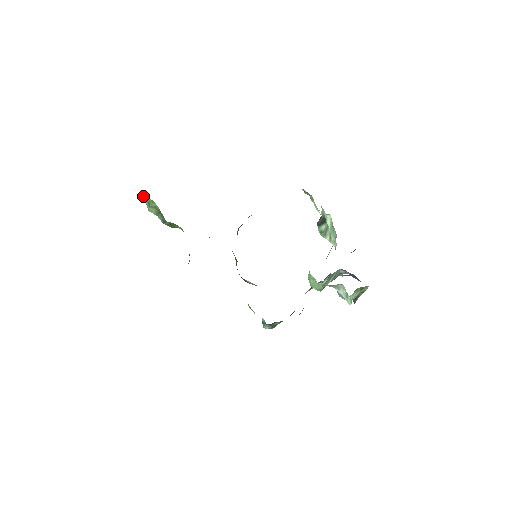
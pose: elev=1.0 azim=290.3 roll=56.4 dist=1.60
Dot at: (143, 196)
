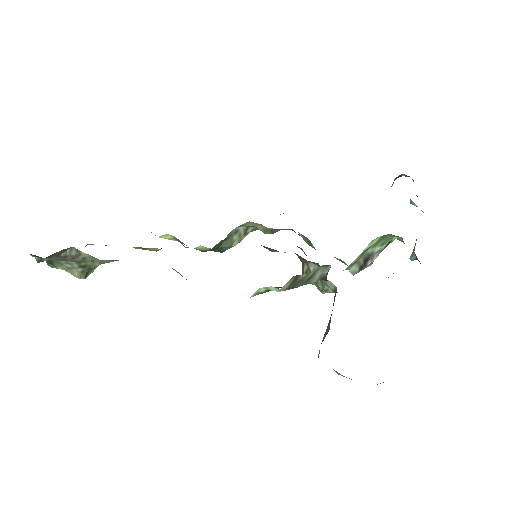
Dot at: occluded
